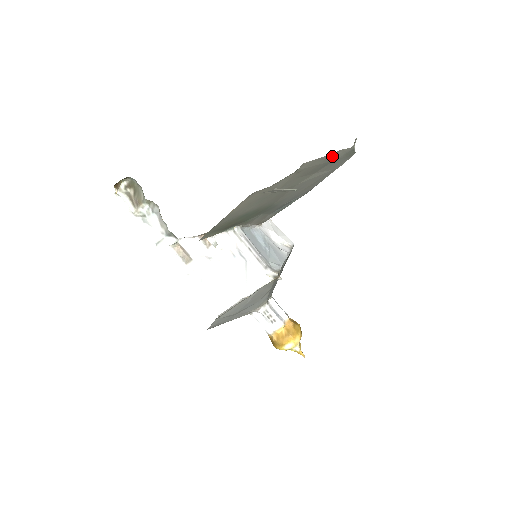
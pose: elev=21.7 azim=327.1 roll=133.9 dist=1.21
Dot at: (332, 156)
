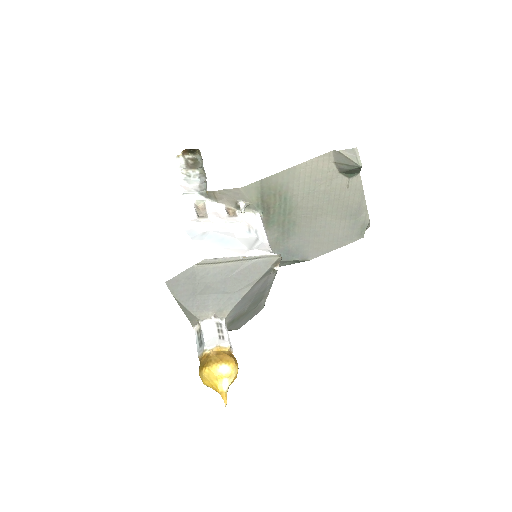
Dot at: (361, 208)
